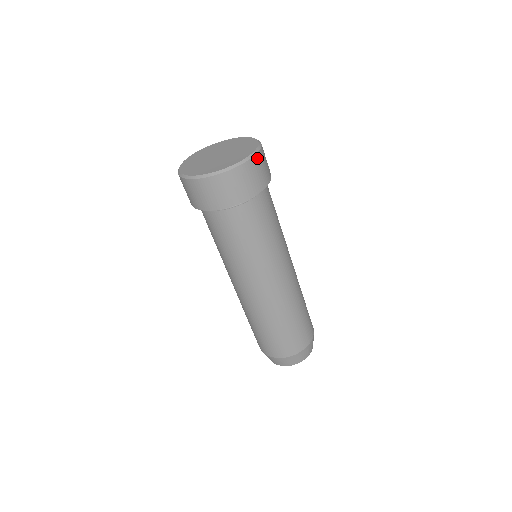
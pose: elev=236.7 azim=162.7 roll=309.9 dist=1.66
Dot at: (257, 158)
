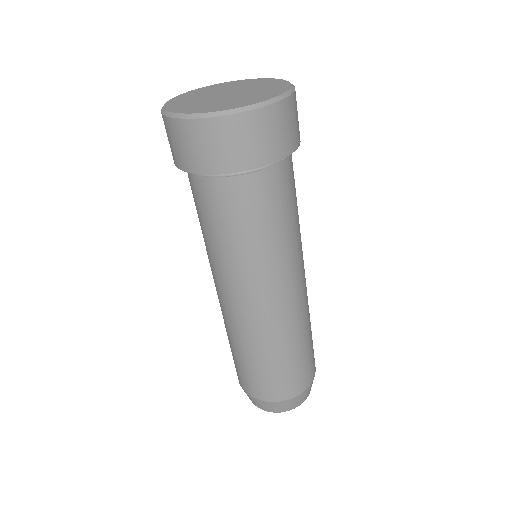
Dot at: (237, 120)
